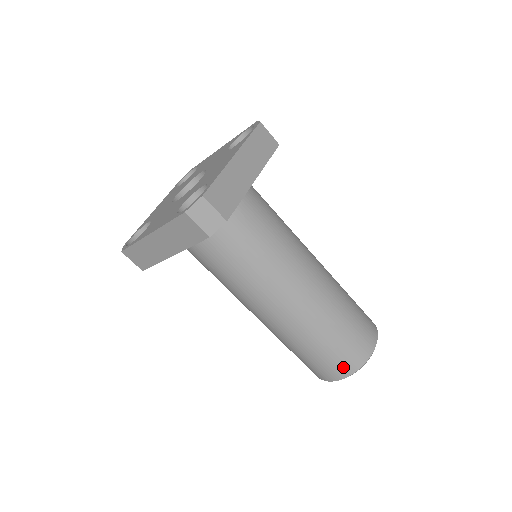
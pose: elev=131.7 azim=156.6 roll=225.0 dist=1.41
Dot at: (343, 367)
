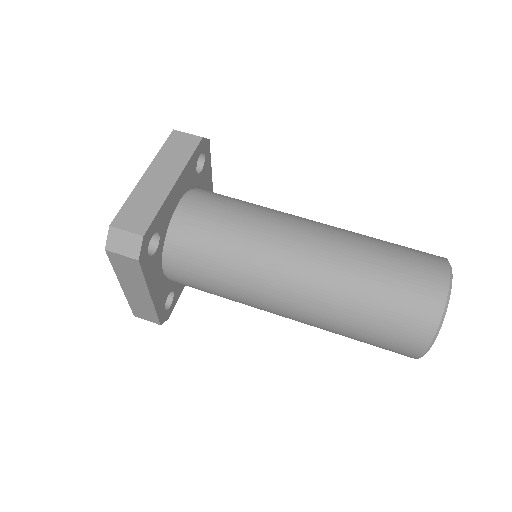
Dot at: (415, 331)
